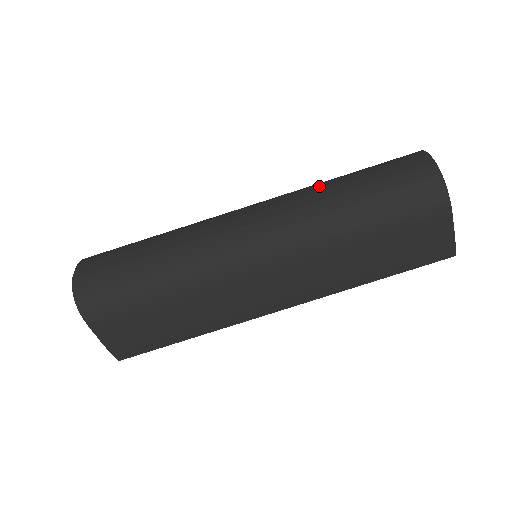
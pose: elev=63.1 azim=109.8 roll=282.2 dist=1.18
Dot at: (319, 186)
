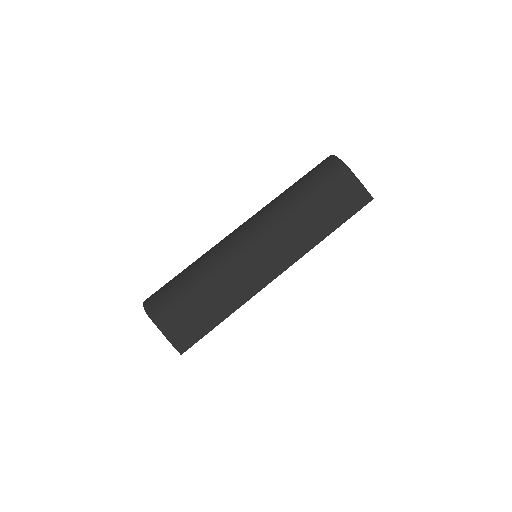
Dot at: occluded
